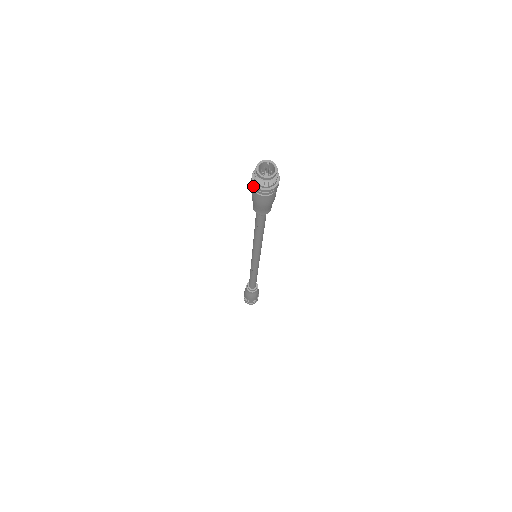
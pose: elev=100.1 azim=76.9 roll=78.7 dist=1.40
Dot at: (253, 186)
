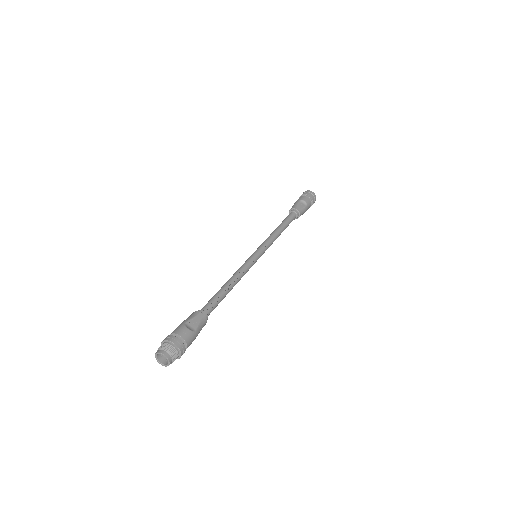
Dot at: occluded
